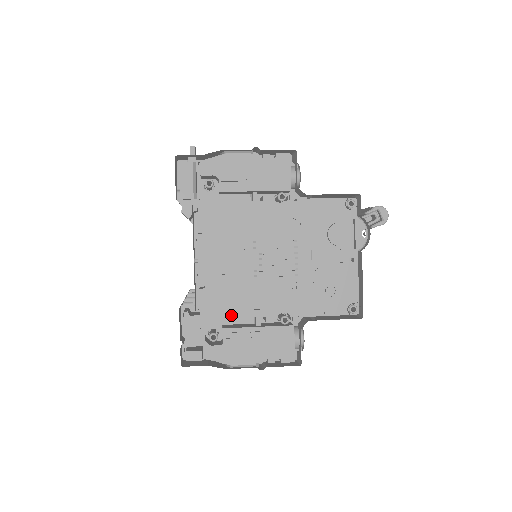
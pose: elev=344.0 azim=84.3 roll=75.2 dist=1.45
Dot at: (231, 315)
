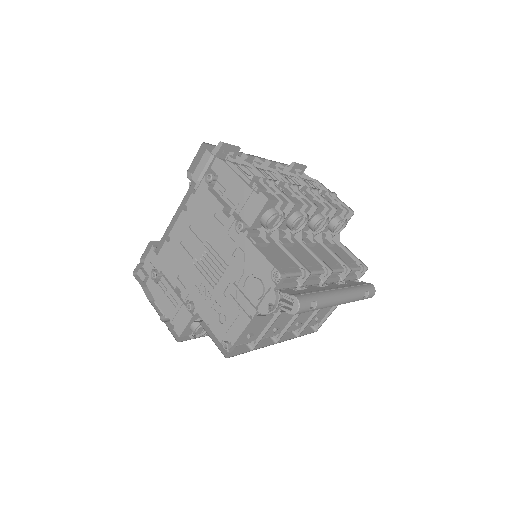
Dot at: (169, 272)
